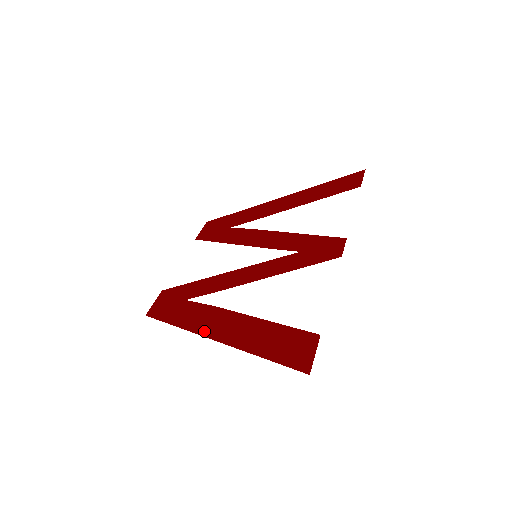
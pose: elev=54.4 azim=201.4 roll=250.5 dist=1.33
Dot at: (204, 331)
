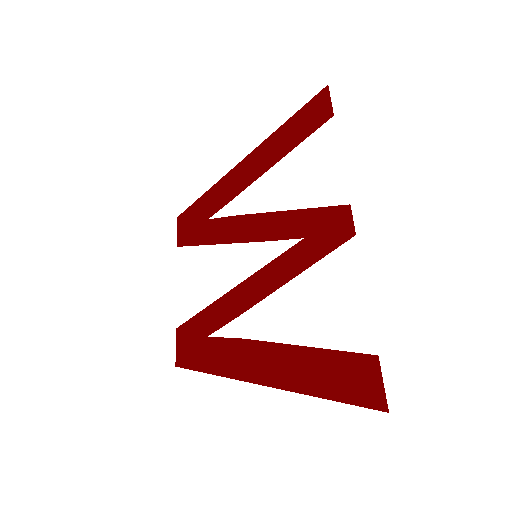
Dot at: (248, 376)
